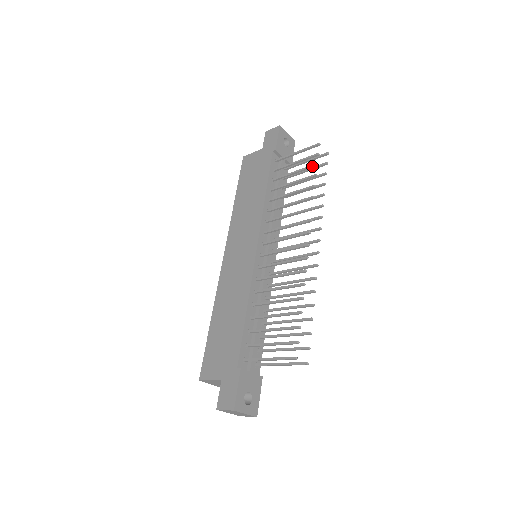
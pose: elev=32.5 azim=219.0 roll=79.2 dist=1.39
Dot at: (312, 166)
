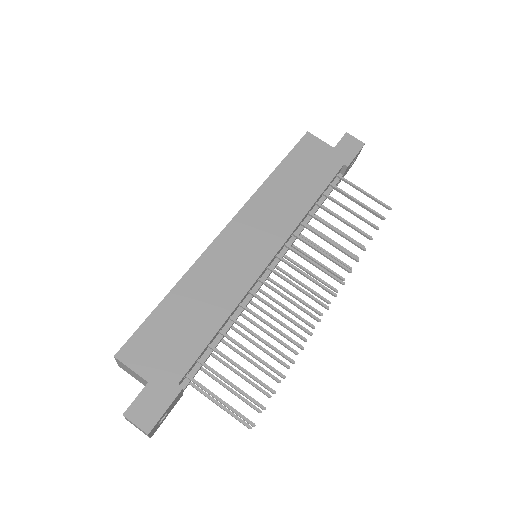
Dot at: (373, 225)
